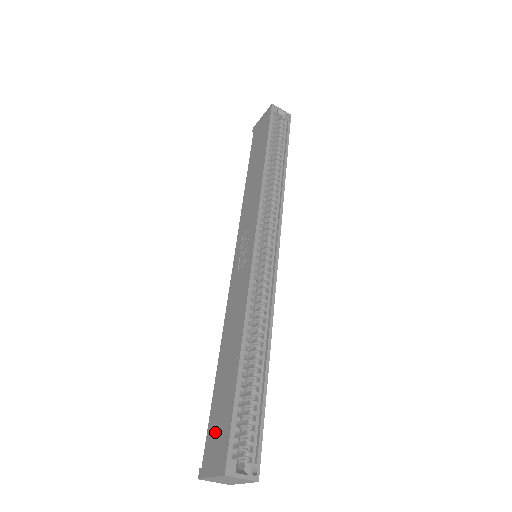
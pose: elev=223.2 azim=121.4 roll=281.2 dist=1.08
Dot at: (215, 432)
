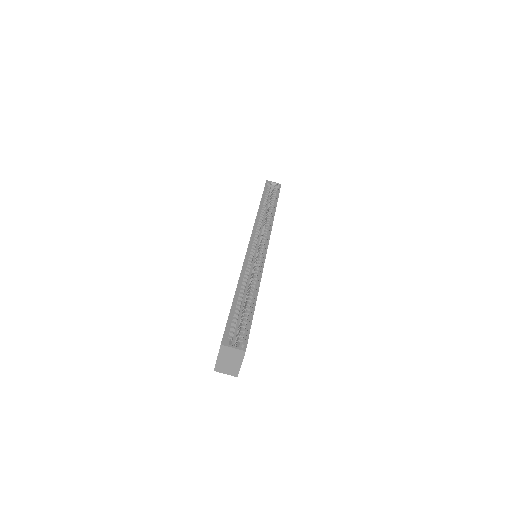
Dot at: occluded
